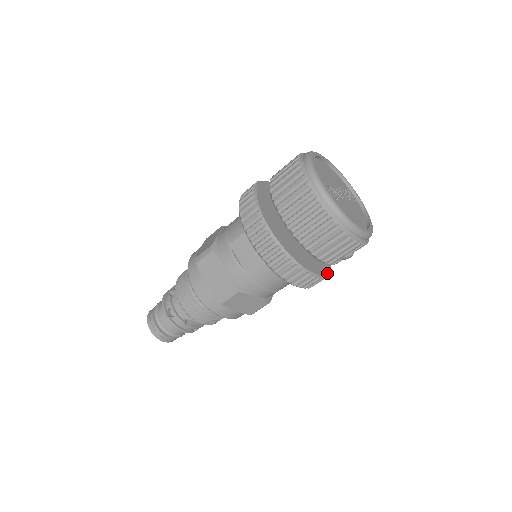
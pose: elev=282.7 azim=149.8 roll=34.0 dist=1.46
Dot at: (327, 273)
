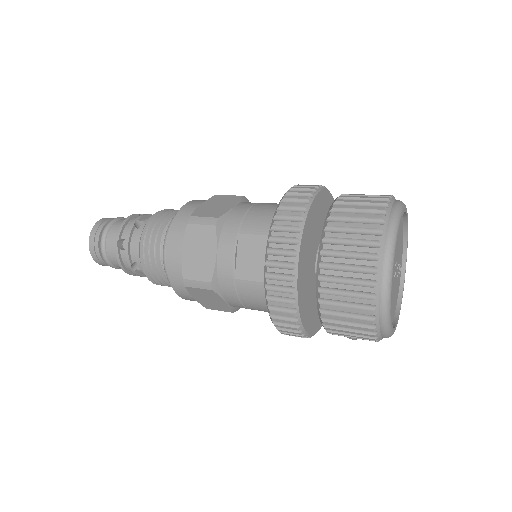
Dot at: occluded
